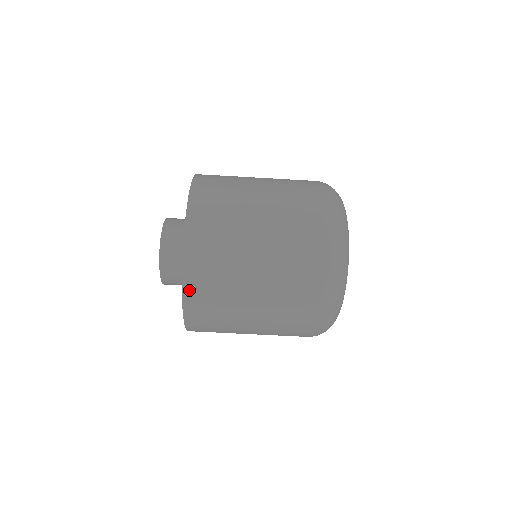
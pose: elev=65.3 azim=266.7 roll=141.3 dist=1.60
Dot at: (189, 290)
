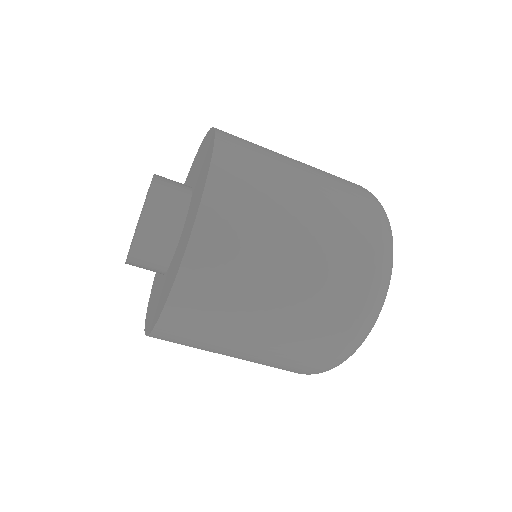
Dot at: (182, 291)
